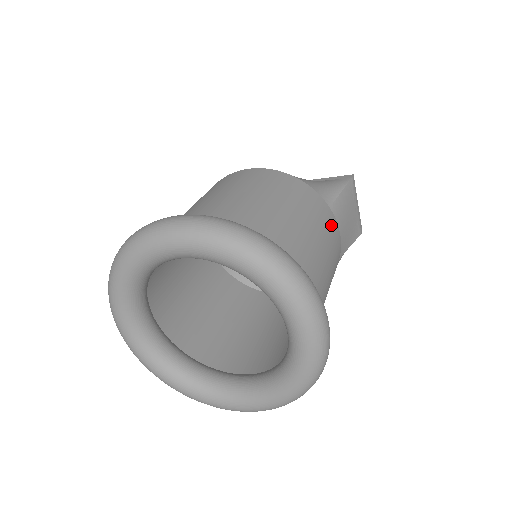
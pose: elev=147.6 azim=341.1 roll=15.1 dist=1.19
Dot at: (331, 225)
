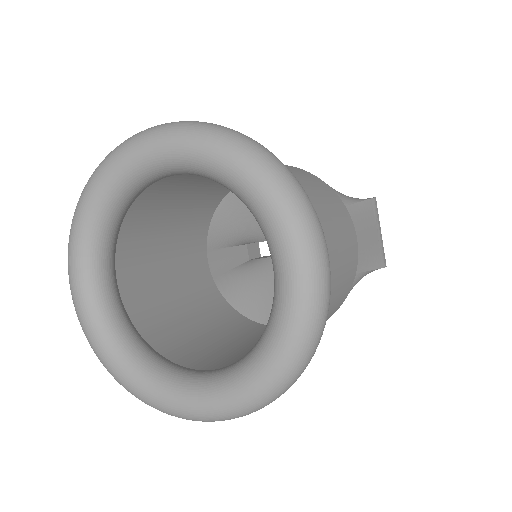
Dot at: (346, 218)
